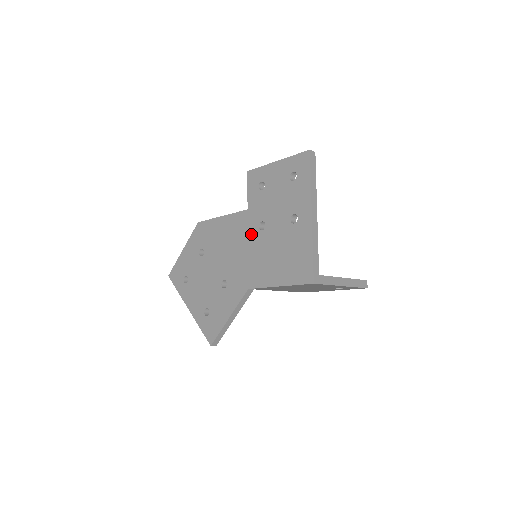
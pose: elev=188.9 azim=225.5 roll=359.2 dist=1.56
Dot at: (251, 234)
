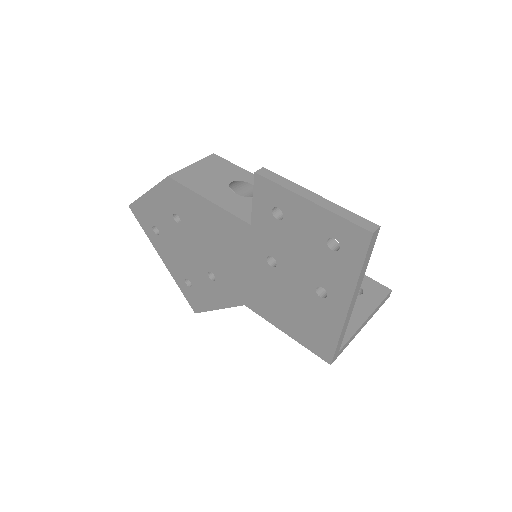
Dot at: (253, 258)
